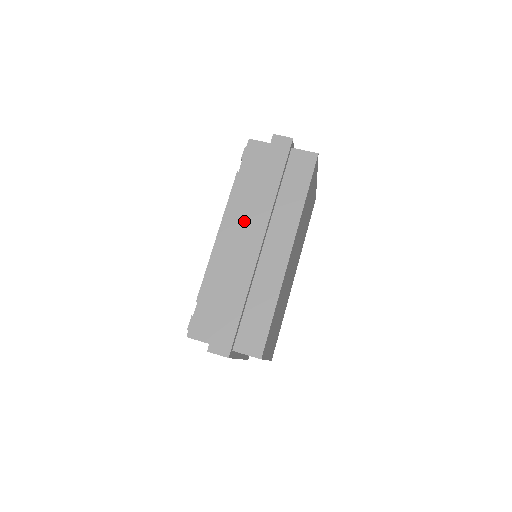
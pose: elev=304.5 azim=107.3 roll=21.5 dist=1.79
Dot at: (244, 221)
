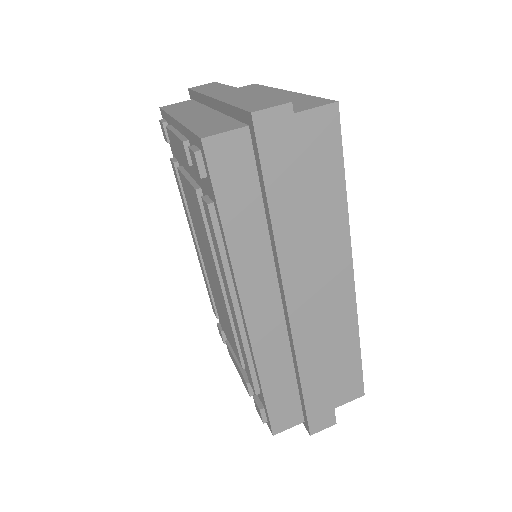
Dot at: (271, 279)
